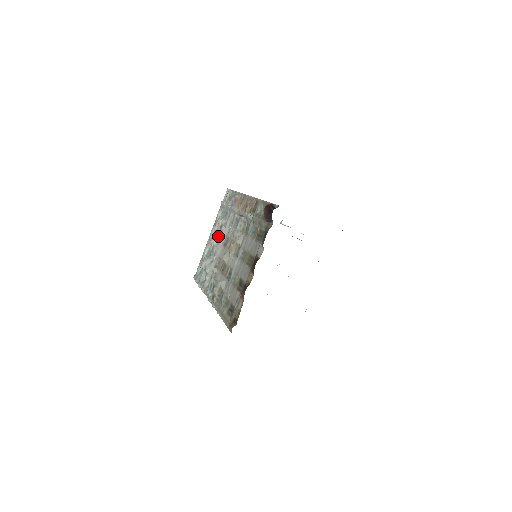
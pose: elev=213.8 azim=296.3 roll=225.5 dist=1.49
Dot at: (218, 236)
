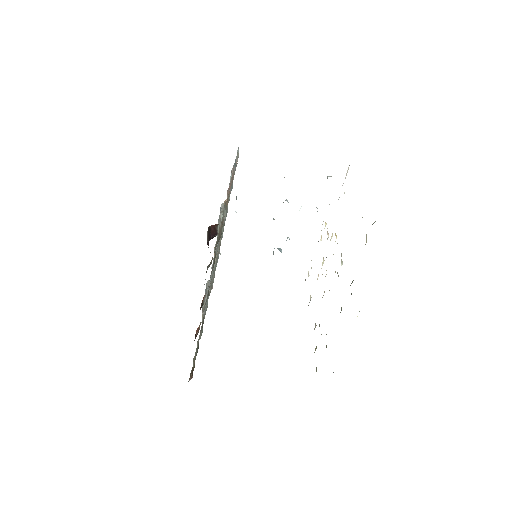
Dot at: occluded
